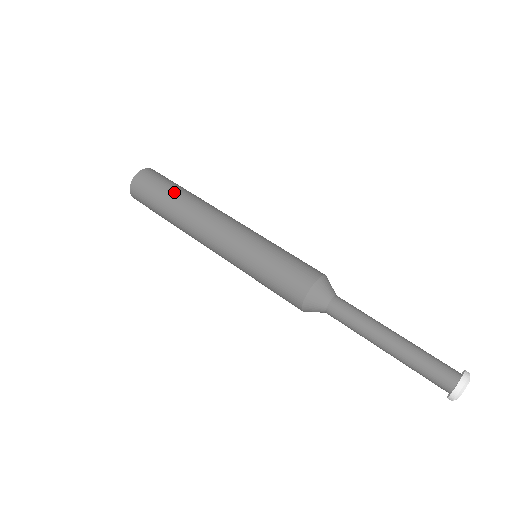
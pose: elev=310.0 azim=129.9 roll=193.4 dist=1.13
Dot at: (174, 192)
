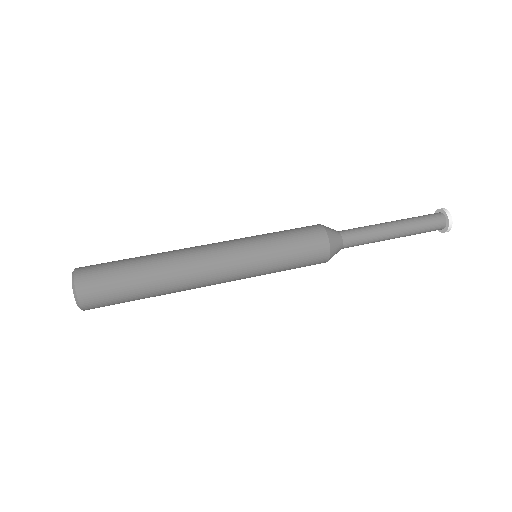
Dot at: (136, 258)
